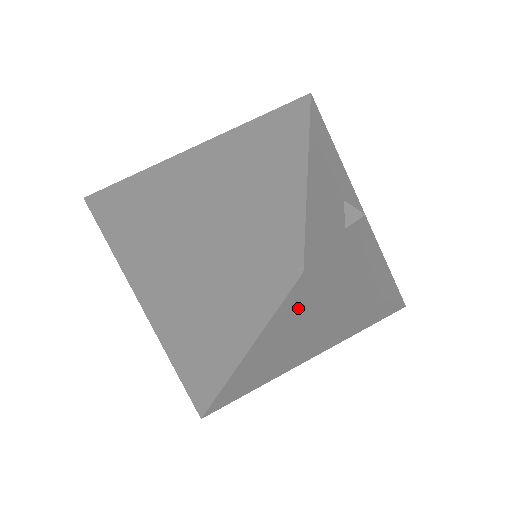
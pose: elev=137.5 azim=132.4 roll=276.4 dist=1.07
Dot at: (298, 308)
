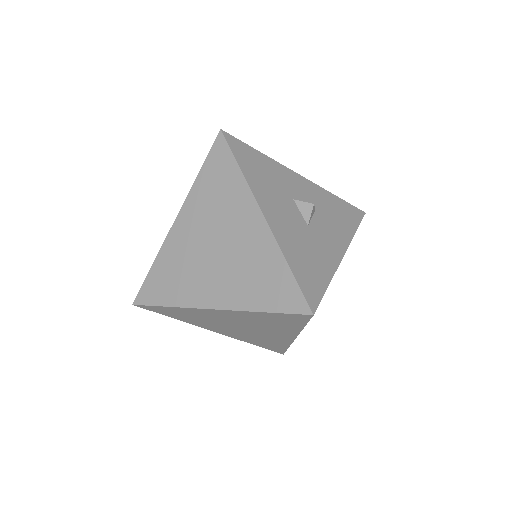
Dot at: occluded
